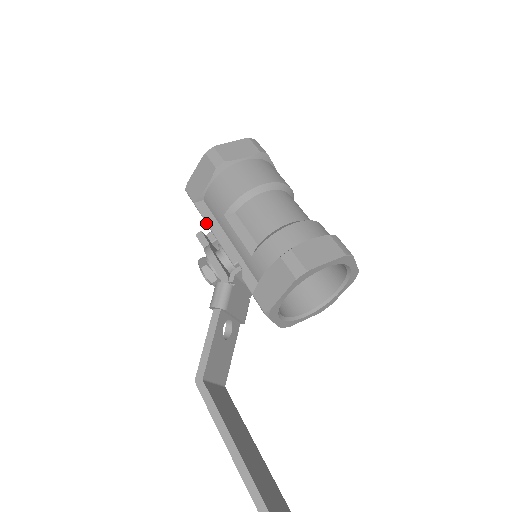
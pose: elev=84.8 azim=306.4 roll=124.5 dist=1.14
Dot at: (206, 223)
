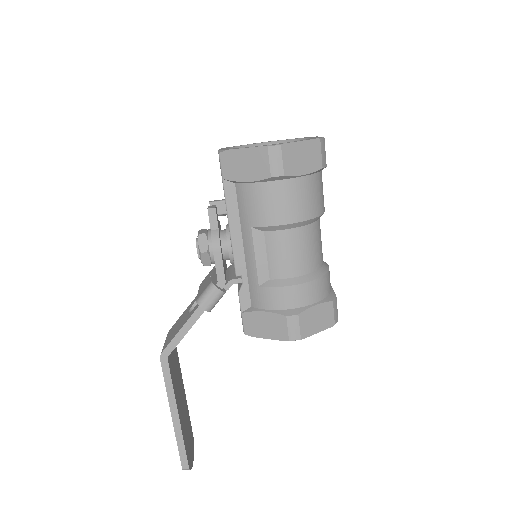
Dot at: (227, 213)
